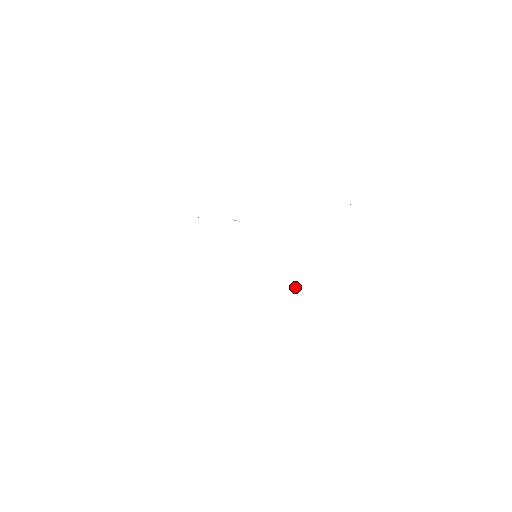
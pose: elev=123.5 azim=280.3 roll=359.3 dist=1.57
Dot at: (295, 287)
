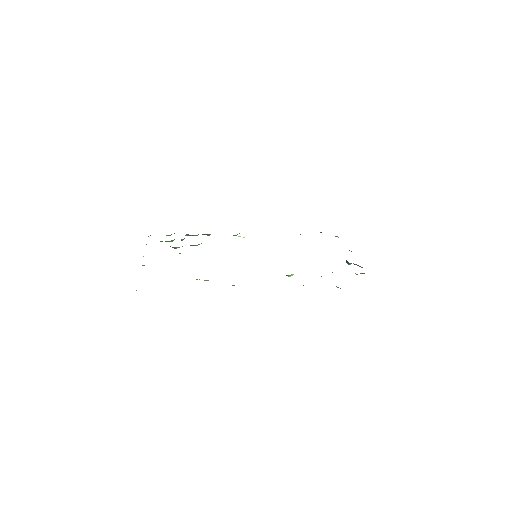
Dot at: (289, 276)
